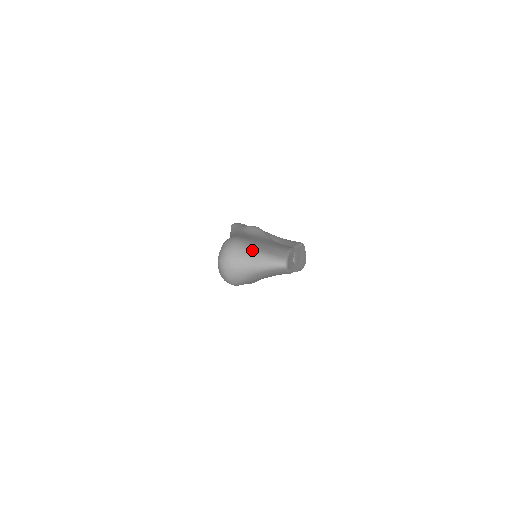
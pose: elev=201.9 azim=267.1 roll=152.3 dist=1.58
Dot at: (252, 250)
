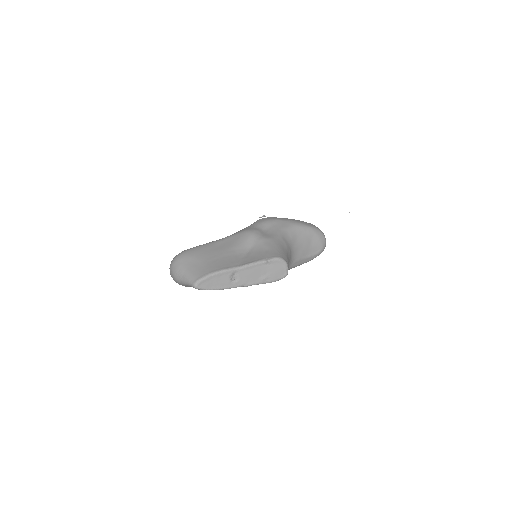
Dot at: (181, 267)
